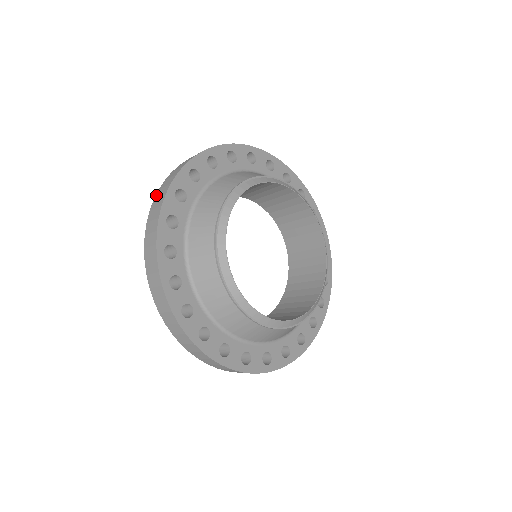
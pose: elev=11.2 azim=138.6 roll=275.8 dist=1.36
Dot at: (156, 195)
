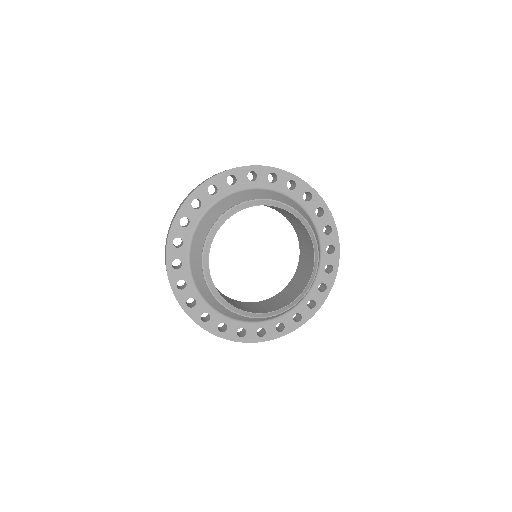
Dot at: occluded
